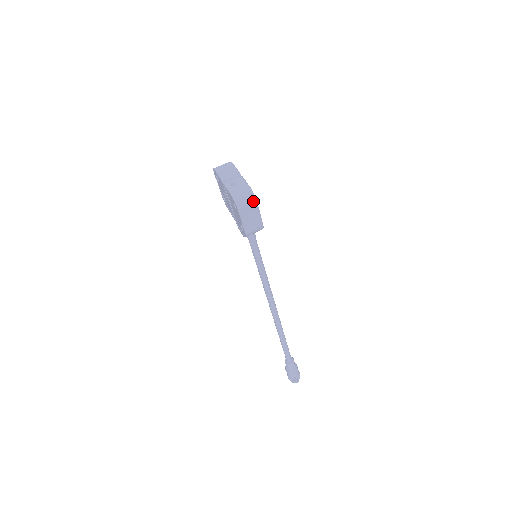
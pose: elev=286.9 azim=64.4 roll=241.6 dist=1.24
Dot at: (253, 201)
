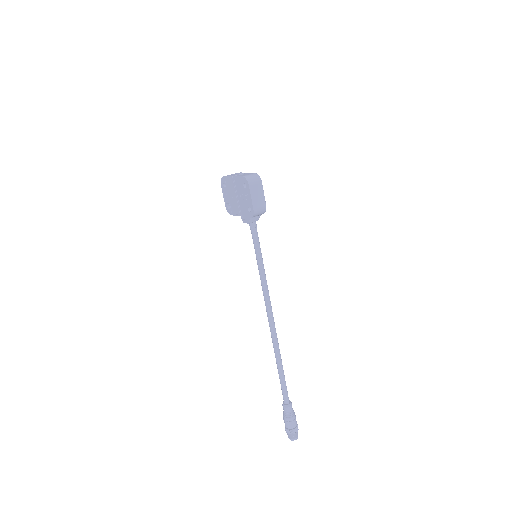
Dot at: (259, 180)
